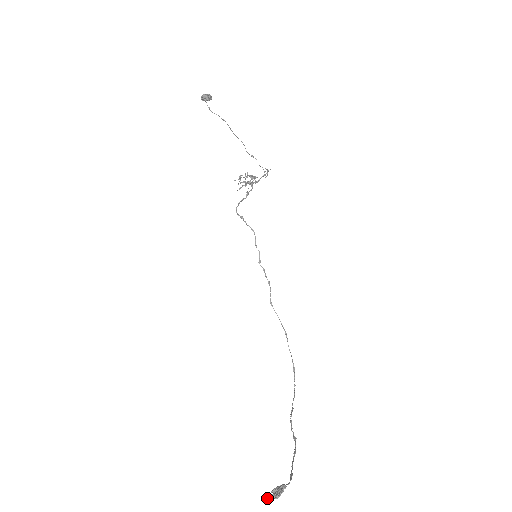
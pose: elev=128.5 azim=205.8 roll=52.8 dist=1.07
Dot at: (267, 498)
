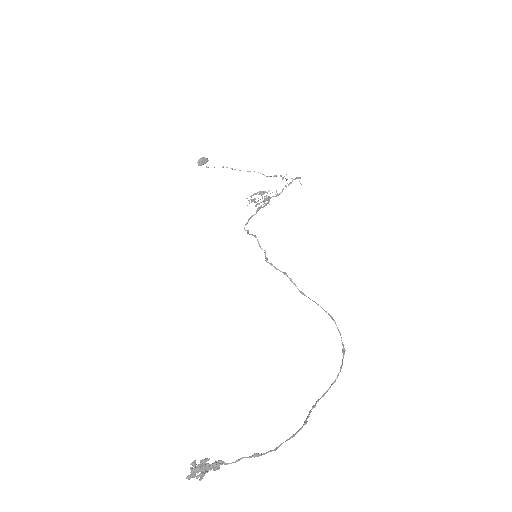
Dot at: (190, 475)
